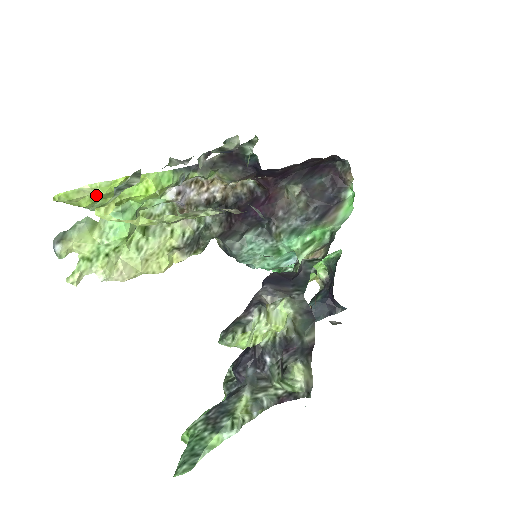
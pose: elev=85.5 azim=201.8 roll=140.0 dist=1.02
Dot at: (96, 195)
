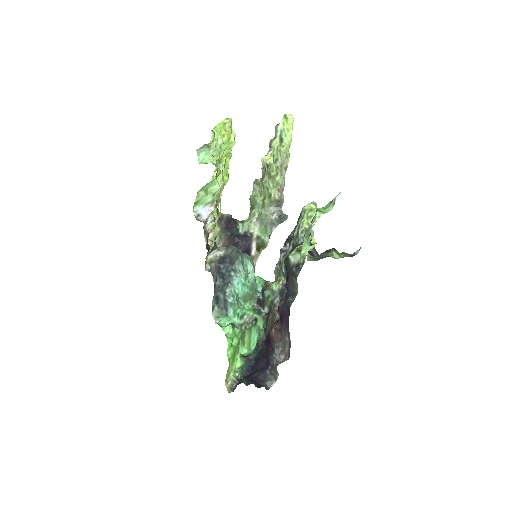
Dot at: (233, 140)
